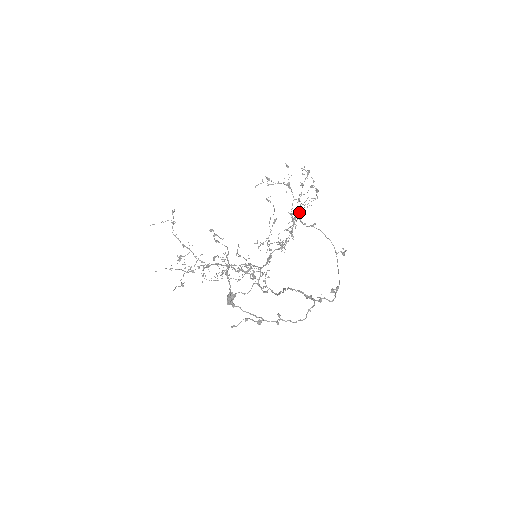
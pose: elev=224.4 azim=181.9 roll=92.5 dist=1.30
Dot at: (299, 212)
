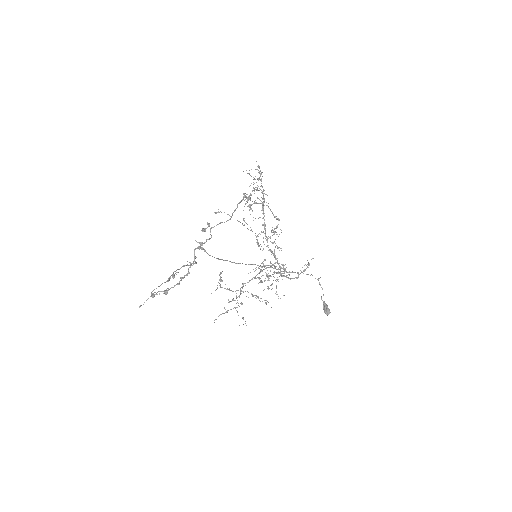
Dot at: occluded
